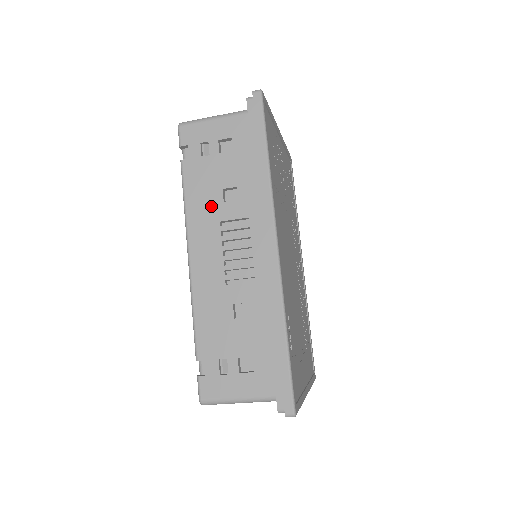
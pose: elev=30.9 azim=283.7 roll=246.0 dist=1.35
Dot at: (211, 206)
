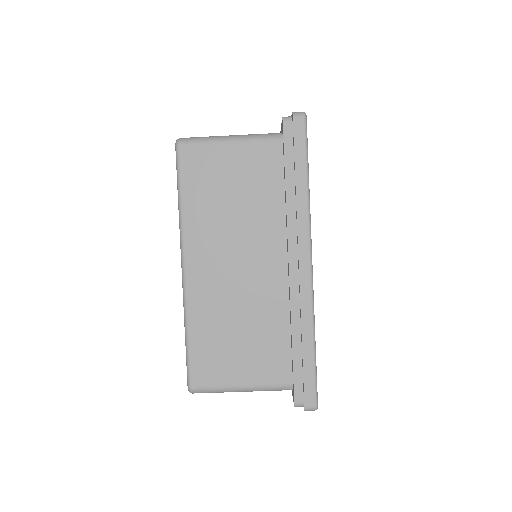
Dot at: occluded
